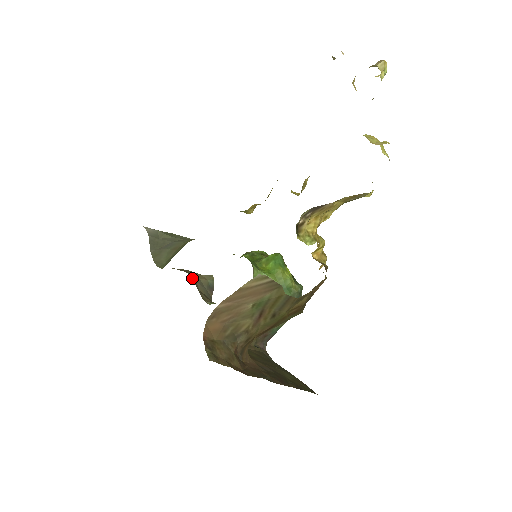
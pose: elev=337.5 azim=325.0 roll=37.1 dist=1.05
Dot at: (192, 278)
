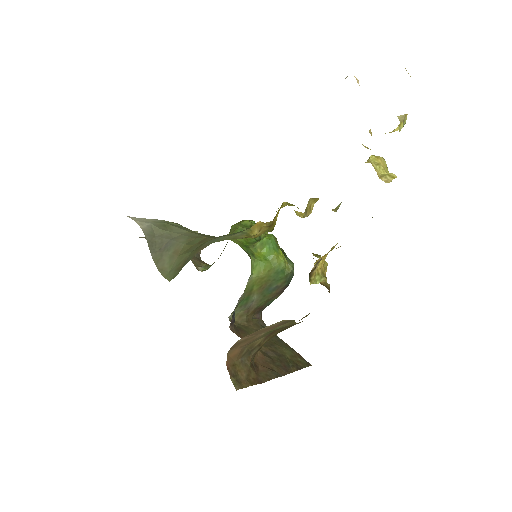
Dot at: occluded
